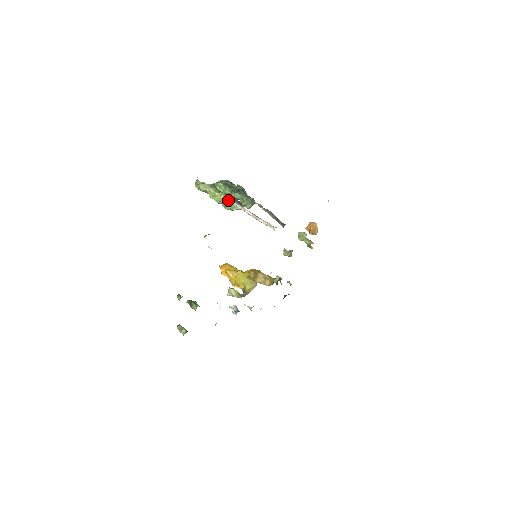
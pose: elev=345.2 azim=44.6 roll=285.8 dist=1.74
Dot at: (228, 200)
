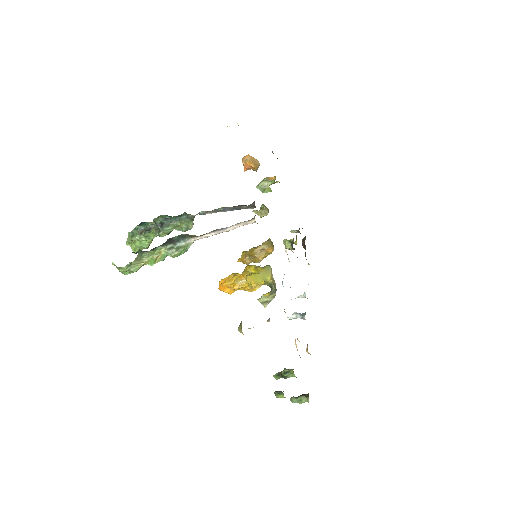
Dot at: (173, 249)
